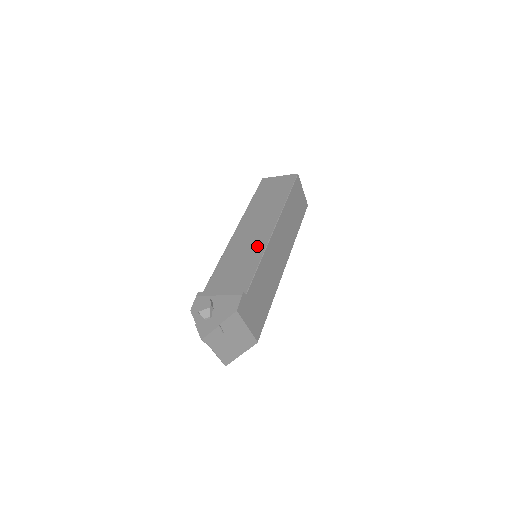
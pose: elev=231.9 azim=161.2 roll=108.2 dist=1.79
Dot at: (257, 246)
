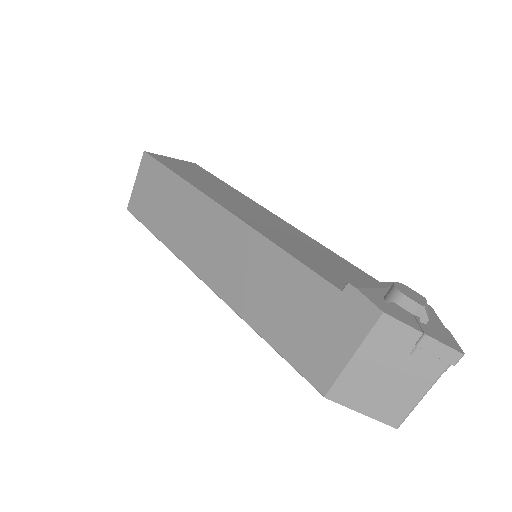
Dot at: (296, 233)
